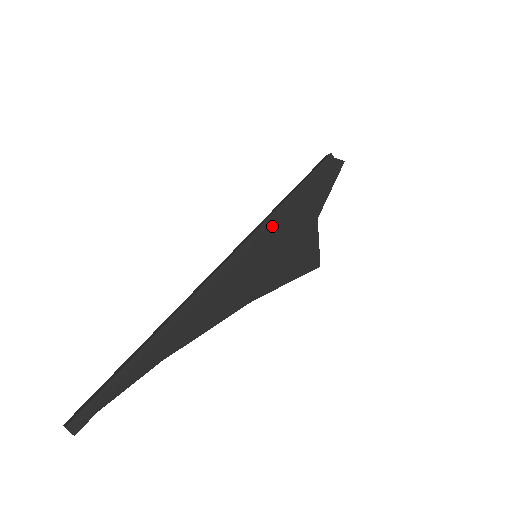
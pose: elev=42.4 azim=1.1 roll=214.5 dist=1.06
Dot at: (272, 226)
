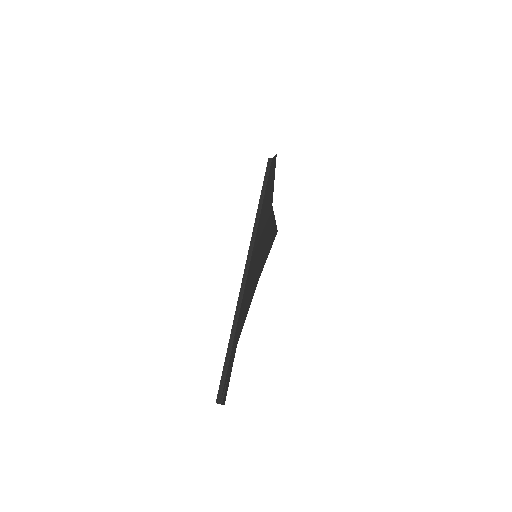
Dot at: (257, 232)
